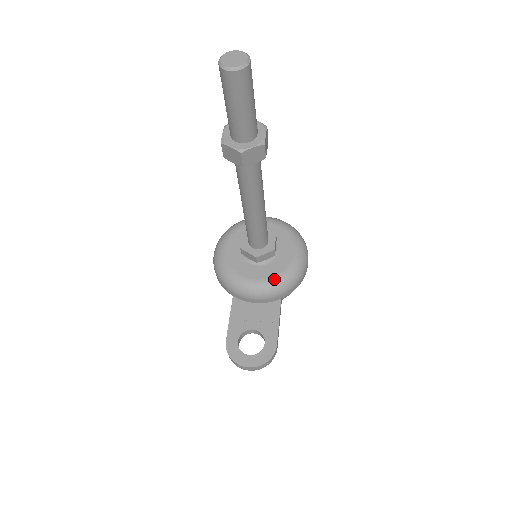
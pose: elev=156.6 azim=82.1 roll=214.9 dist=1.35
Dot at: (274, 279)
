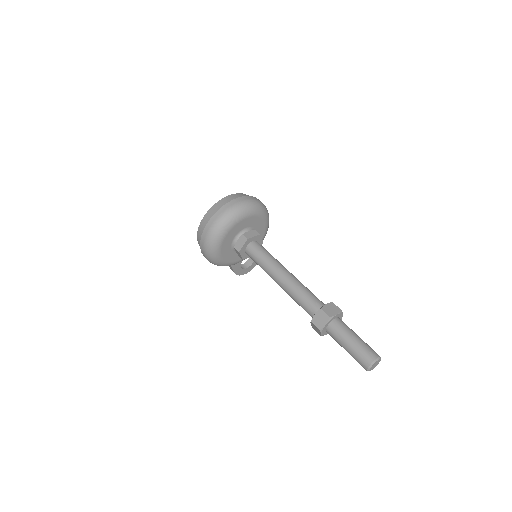
Dot at: occluded
